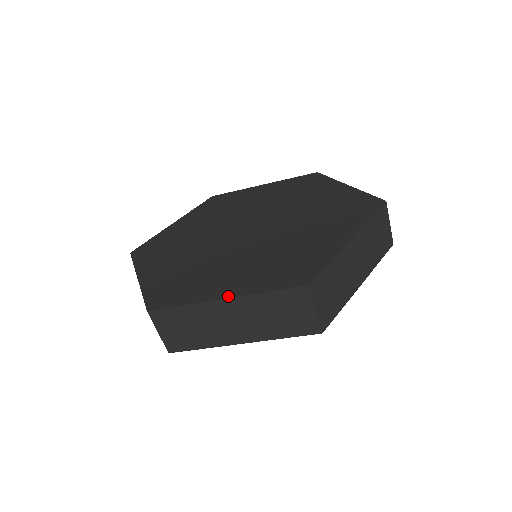
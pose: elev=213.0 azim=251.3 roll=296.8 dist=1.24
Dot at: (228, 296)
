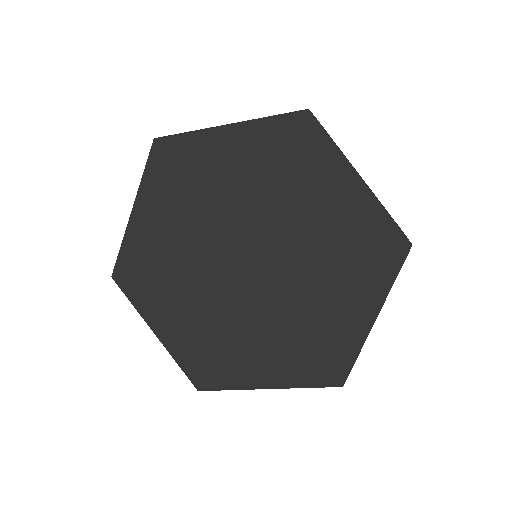
Dot at: (271, 387)
